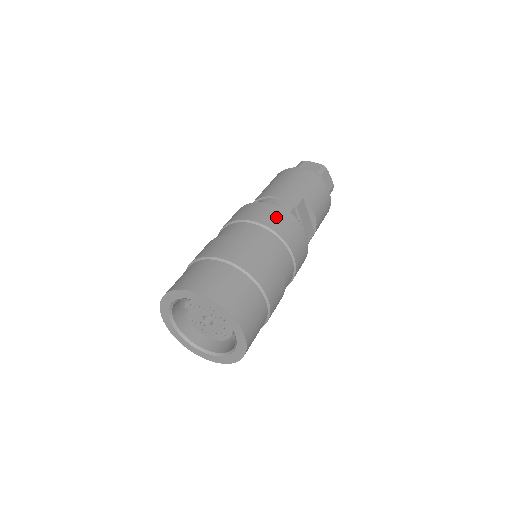
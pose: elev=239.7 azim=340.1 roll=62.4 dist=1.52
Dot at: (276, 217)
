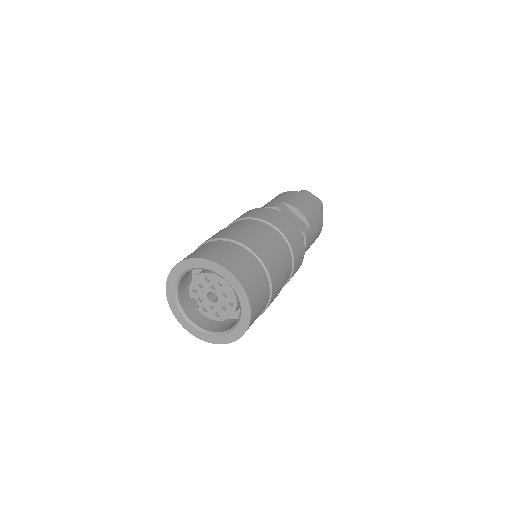
Dot at: (254, 212)
